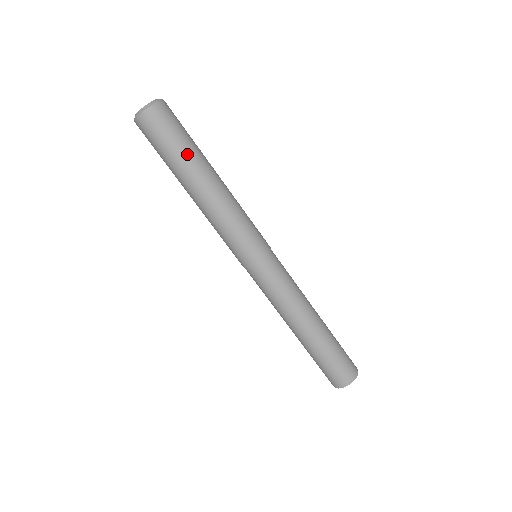
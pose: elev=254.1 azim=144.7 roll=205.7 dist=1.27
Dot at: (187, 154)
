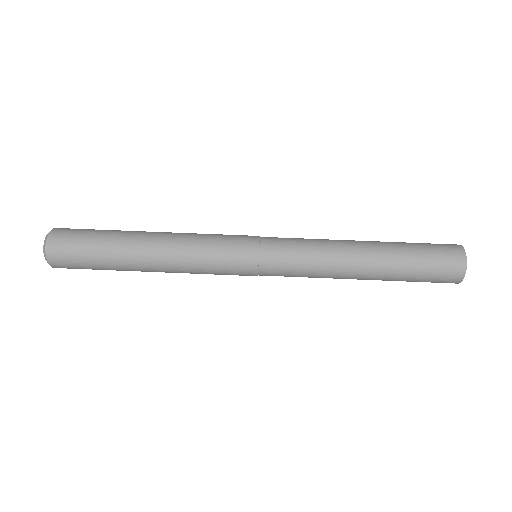
Dot at: (109, 246)
